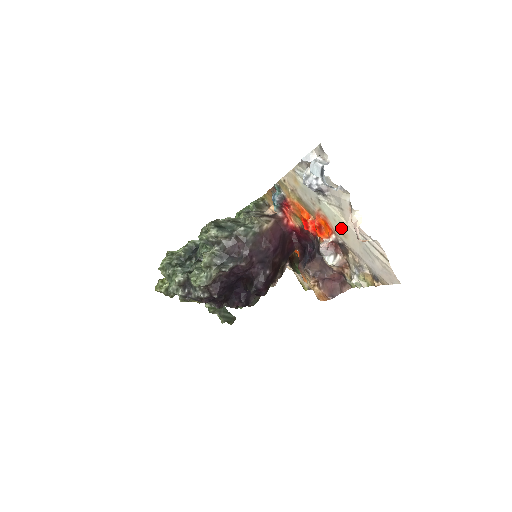
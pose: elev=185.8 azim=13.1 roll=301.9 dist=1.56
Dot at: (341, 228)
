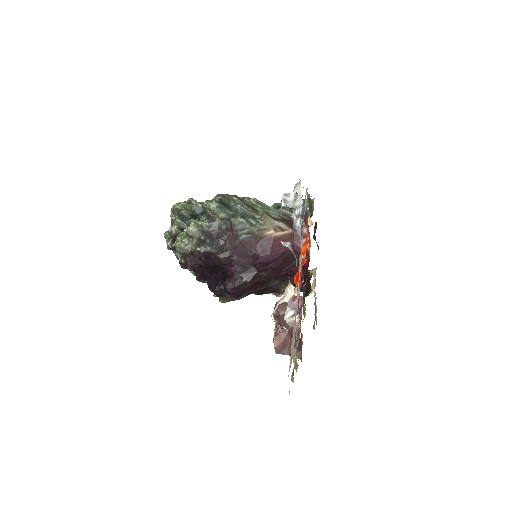
Dot at: occluded
